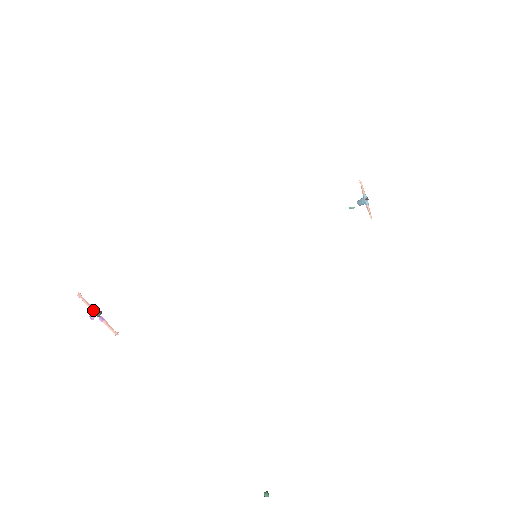
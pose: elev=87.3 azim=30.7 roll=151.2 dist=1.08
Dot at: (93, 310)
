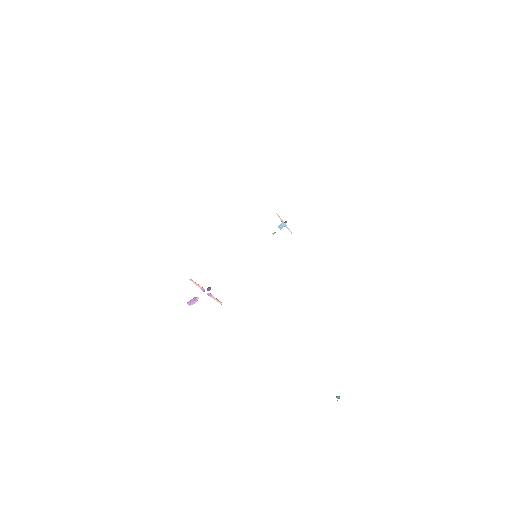
Dot at: (203, 288)
